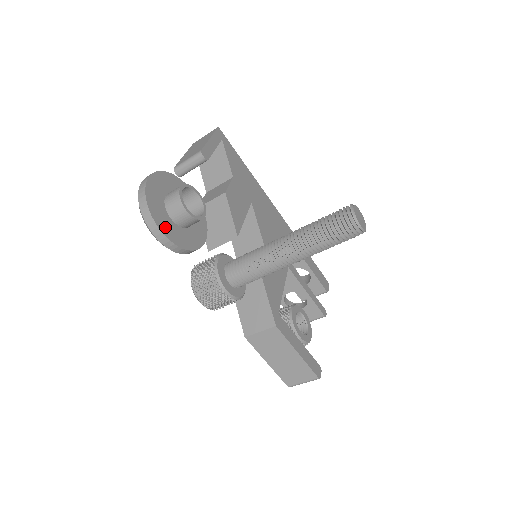
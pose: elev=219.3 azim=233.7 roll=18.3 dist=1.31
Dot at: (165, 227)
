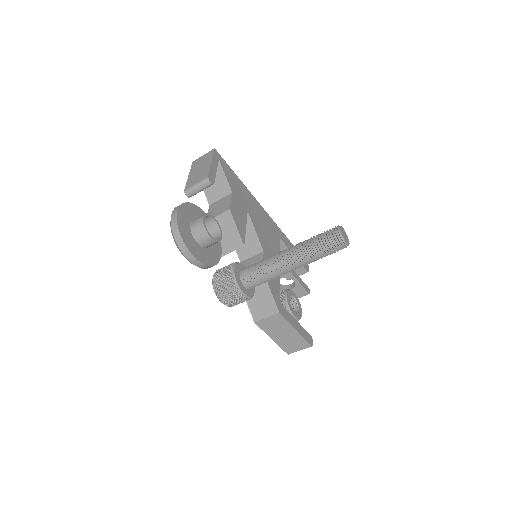
Dot at: (195, 252)
